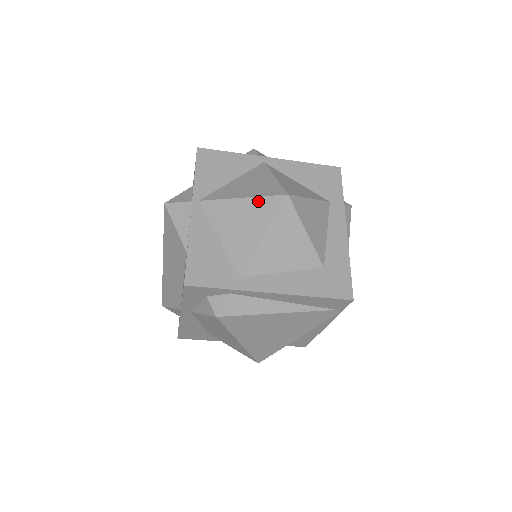
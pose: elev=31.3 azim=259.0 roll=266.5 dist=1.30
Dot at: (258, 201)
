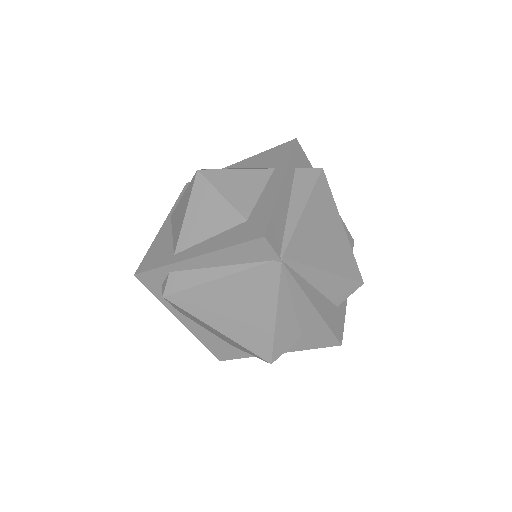
Dot at: (187, 189)
